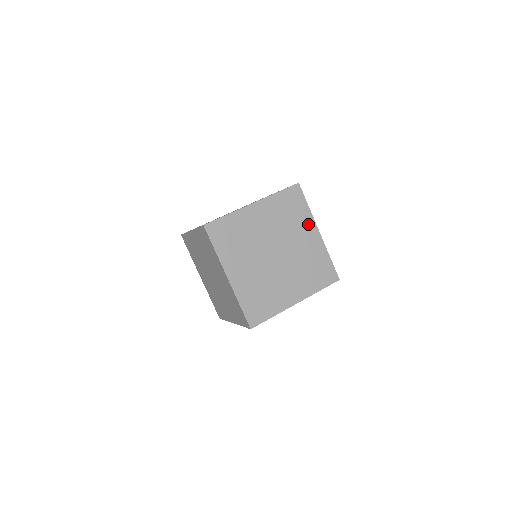
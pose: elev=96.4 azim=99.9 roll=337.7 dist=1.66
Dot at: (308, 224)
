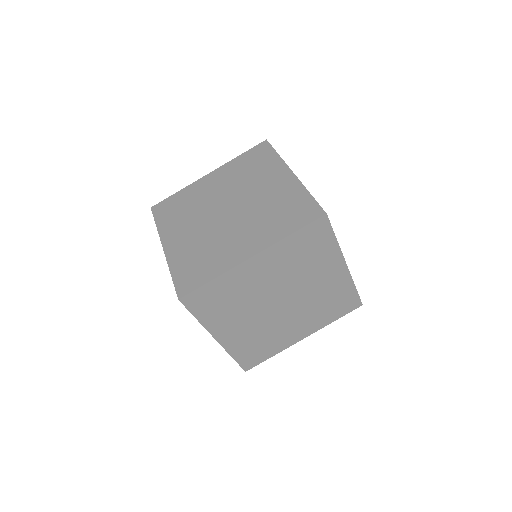
Dot at: (332, 260)
